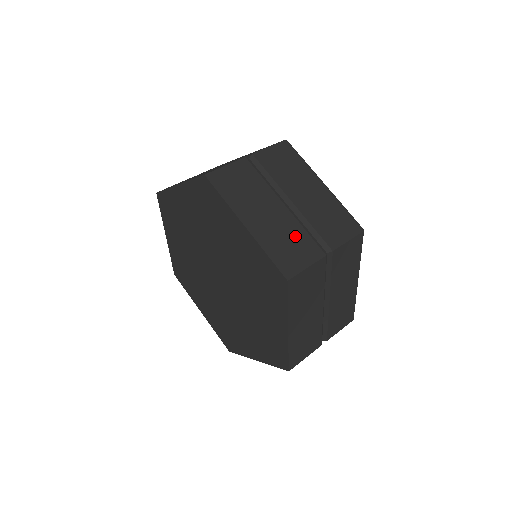
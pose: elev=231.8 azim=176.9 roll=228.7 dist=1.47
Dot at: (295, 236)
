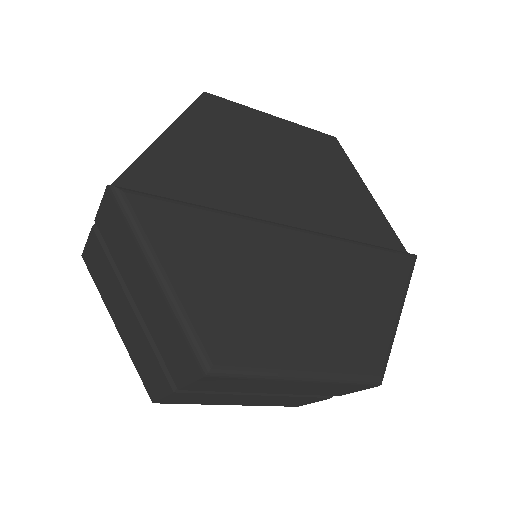
Dot at: (147, 354)
